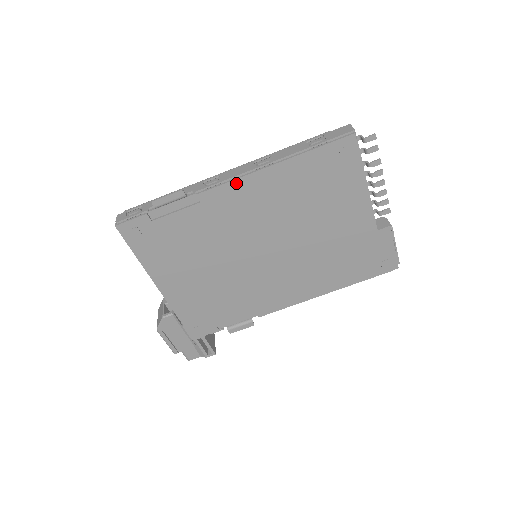
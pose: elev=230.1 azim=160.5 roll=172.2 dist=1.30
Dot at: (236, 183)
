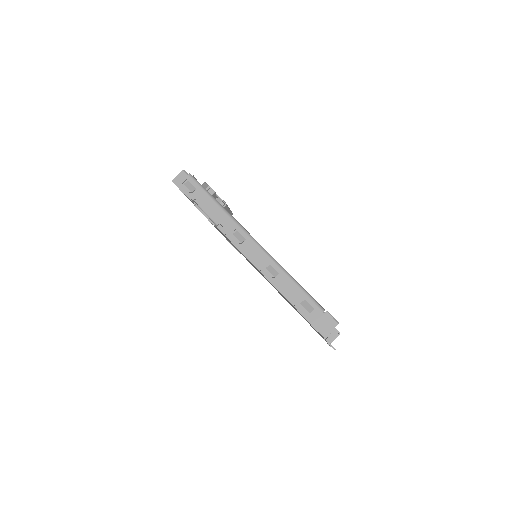
Dot at: (247, 258)
